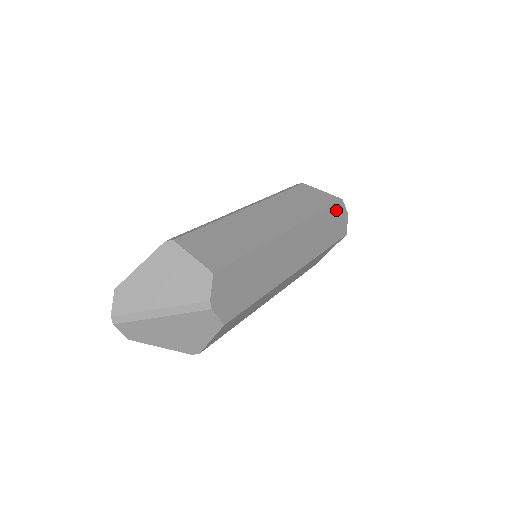
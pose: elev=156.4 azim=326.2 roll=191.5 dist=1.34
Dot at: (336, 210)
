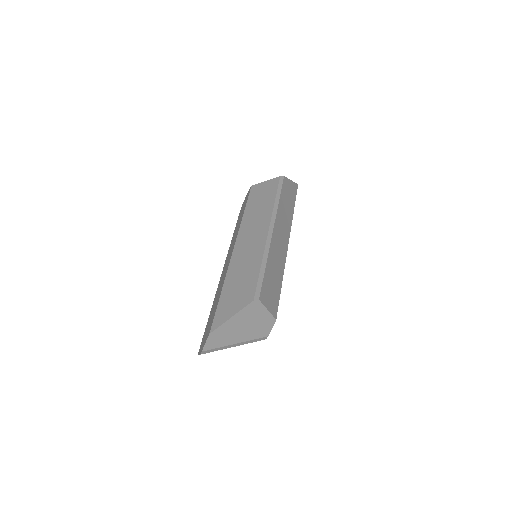
Dot at: occluded
